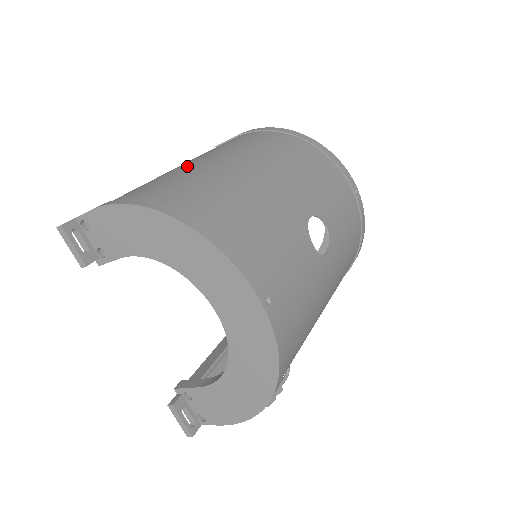
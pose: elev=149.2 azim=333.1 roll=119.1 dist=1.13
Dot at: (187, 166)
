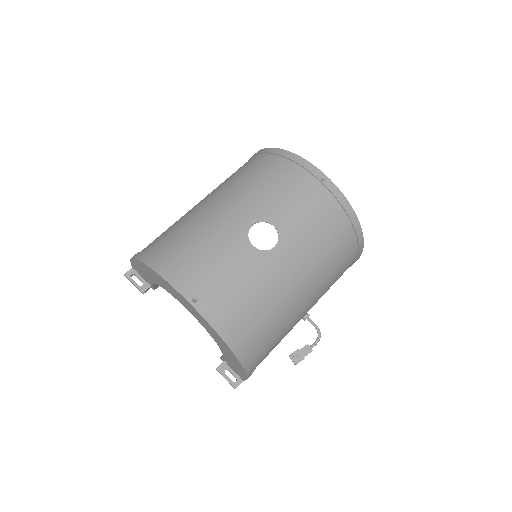
Dot at: occluded
